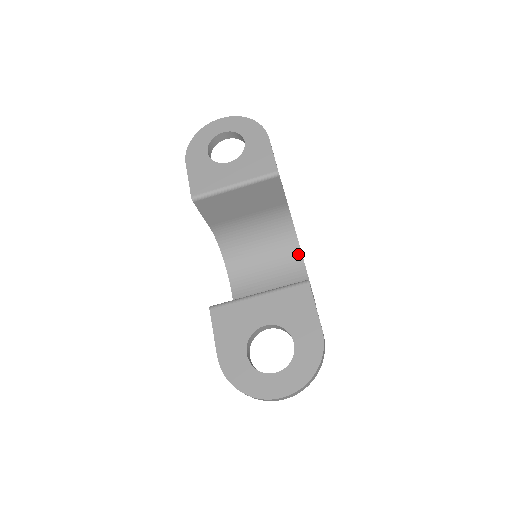
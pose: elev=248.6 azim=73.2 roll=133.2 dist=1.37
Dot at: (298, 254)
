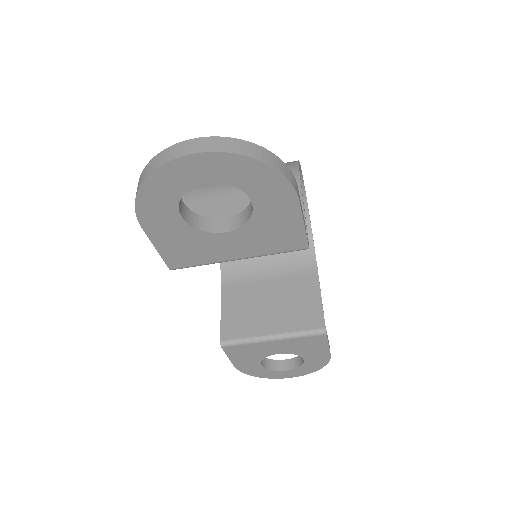
Dot at: occluded
